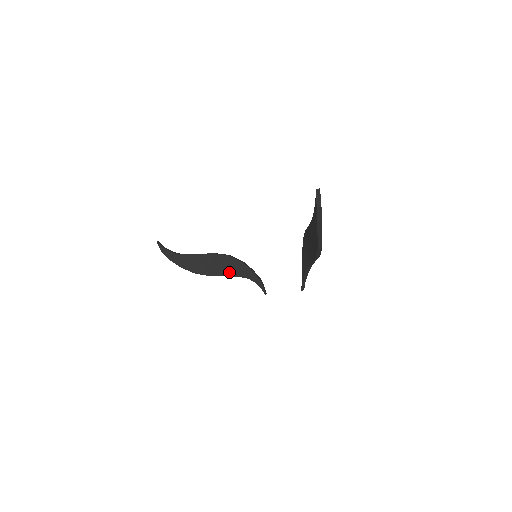
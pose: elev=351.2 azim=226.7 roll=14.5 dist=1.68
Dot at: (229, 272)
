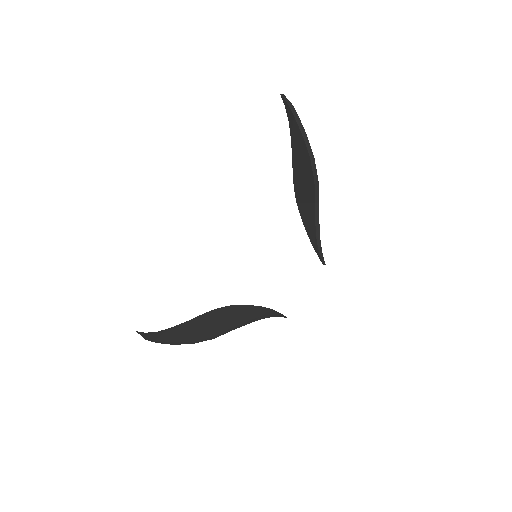
Dot at: (234, 322)
